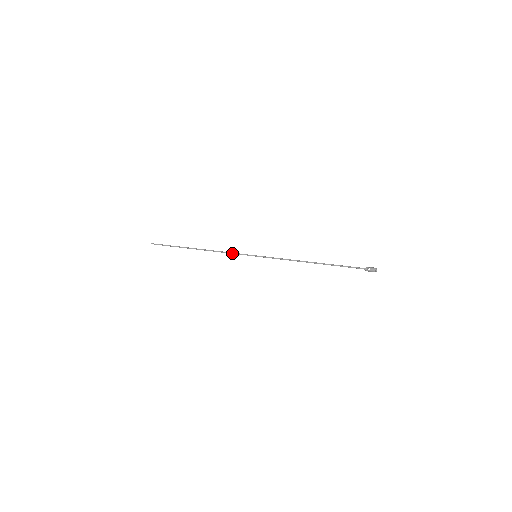
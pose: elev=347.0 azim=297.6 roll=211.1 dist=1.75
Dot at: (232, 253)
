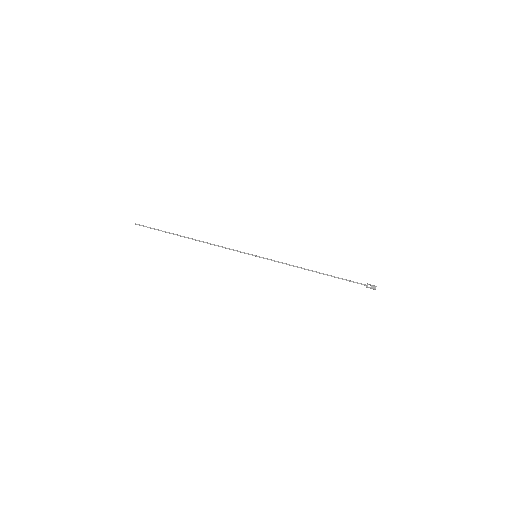
Dot at: (230, 249)
